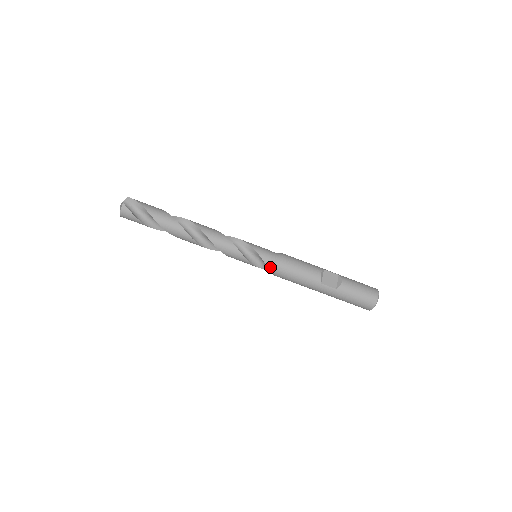
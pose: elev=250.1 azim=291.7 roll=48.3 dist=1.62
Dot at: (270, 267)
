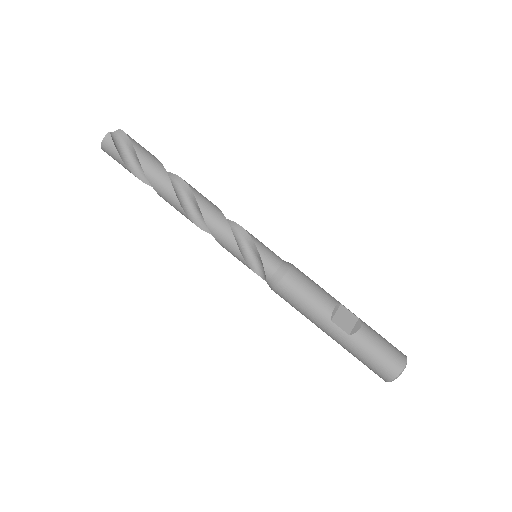
Dot at: (269, 275)
